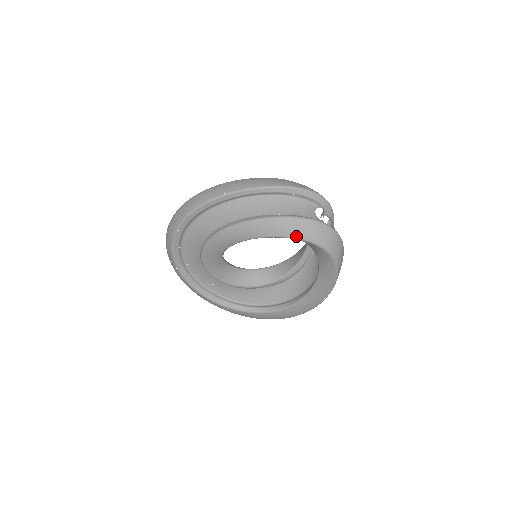
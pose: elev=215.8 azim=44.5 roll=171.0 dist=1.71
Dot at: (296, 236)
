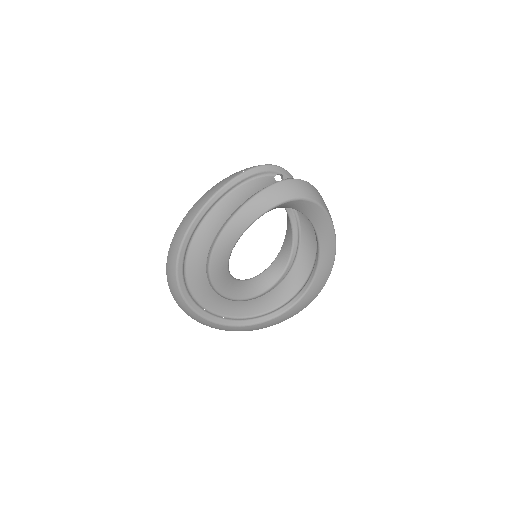
Dot at: (275, 204)
